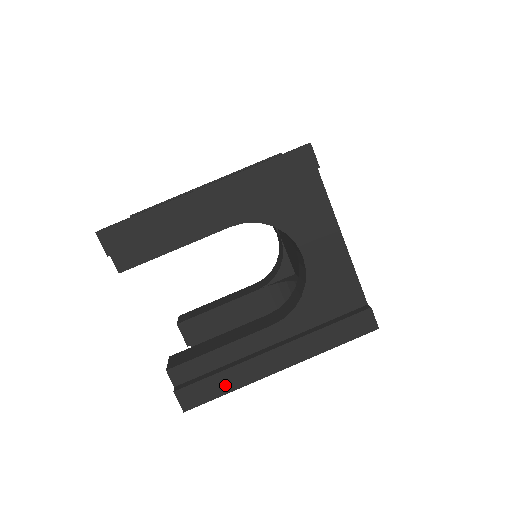
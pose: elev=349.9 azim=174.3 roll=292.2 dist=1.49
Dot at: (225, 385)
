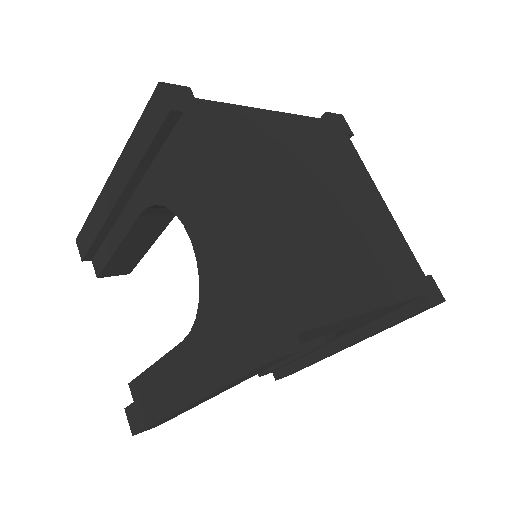
Dot at: (150, 413)
